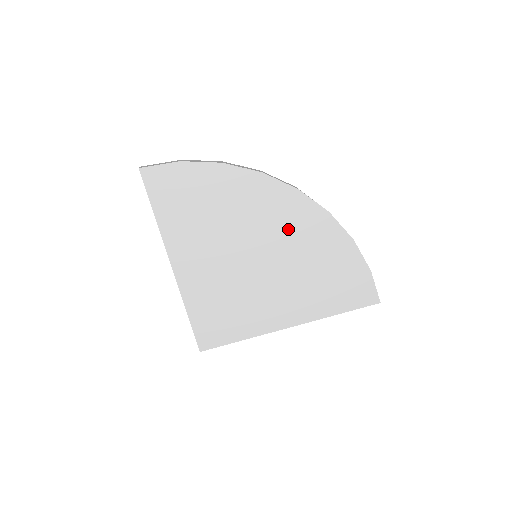
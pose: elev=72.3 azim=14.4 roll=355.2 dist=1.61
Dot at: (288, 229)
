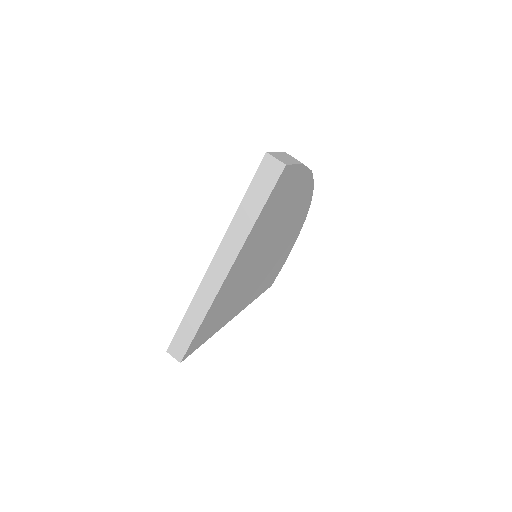
Dot at: (288, 234)
